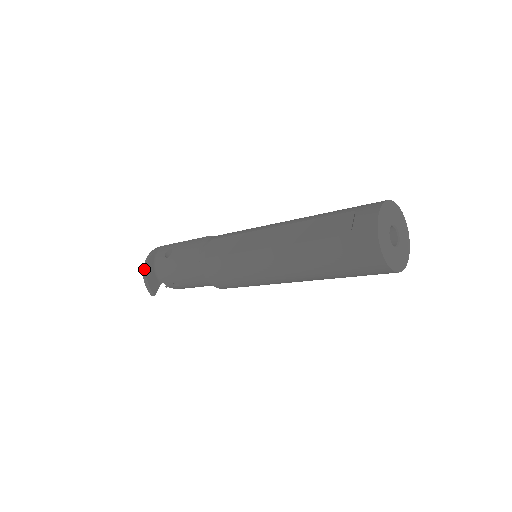
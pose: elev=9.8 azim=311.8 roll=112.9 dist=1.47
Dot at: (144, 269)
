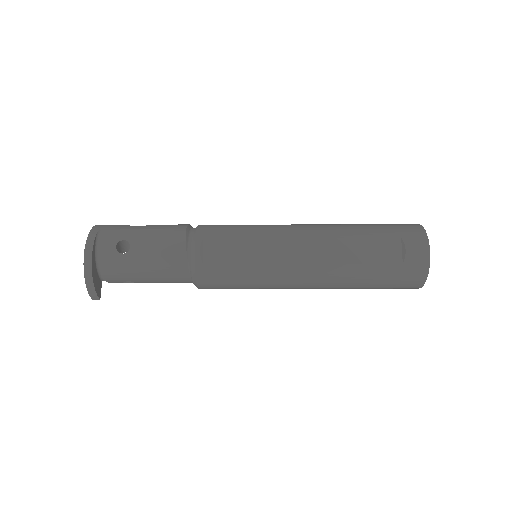
Dot at: (86, 270)
